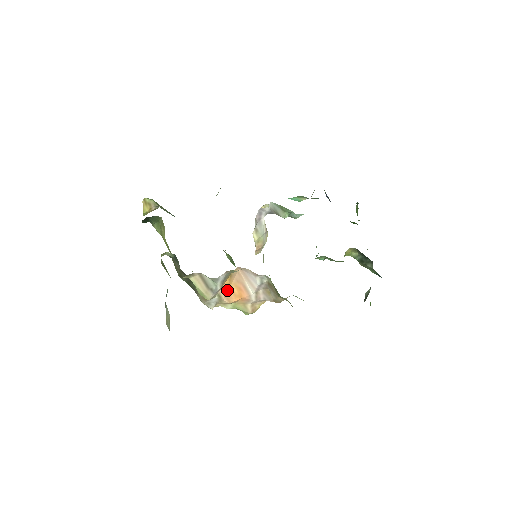
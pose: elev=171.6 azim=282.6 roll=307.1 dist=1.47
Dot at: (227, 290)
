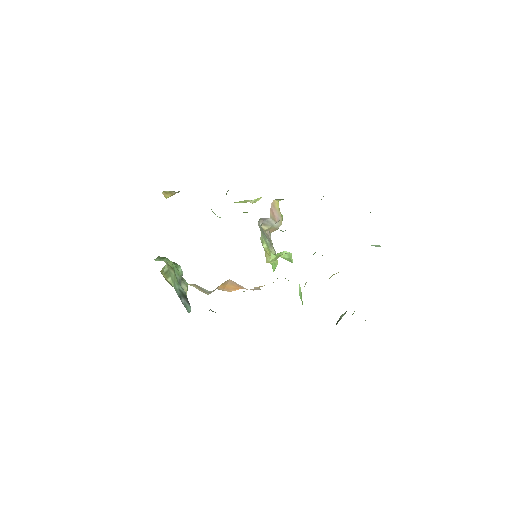
Dot at: (224, 287)
